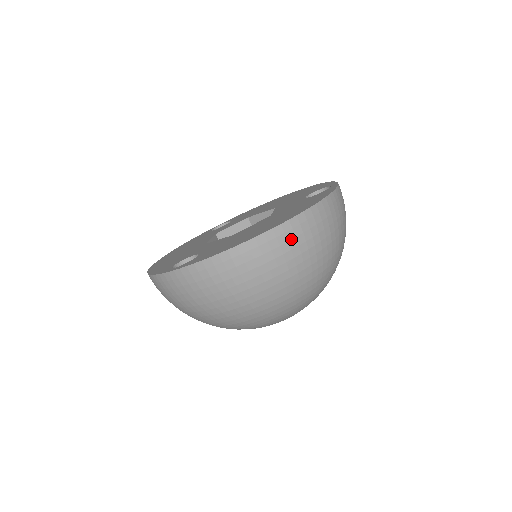
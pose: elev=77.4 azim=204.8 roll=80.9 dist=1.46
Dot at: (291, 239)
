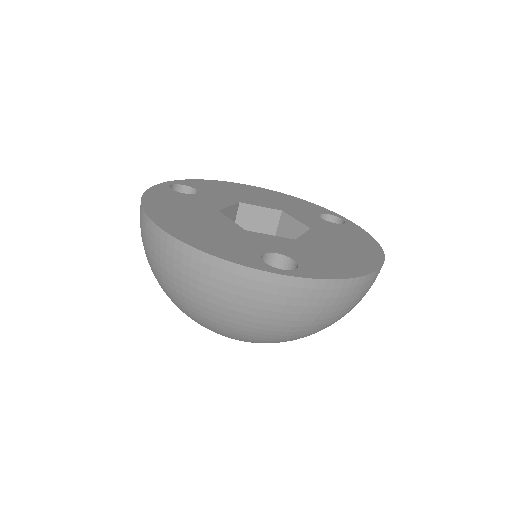
Dot at: occluded
